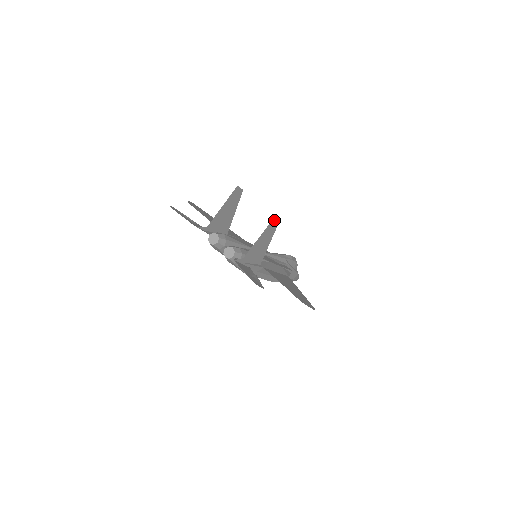
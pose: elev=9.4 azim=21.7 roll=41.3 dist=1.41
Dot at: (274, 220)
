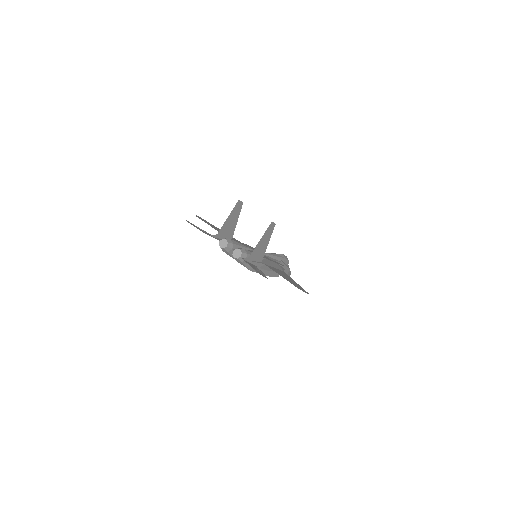
Dot at: (271, 225)
